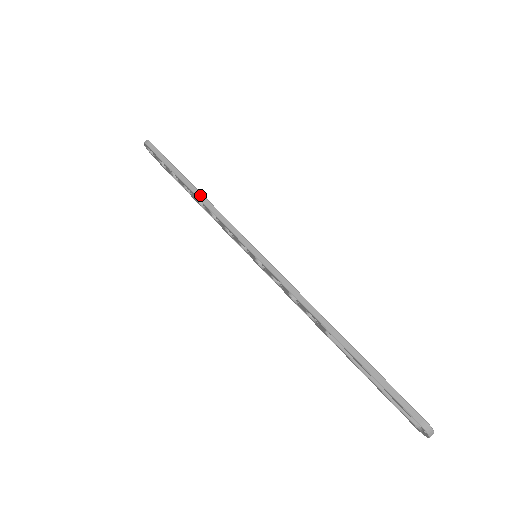
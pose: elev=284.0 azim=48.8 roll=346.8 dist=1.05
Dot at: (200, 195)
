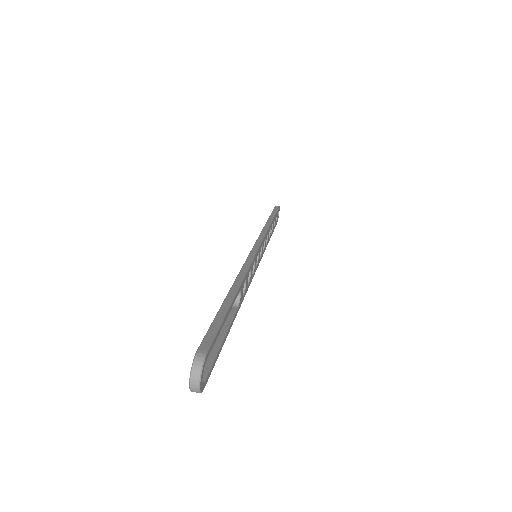
Dot at: (269, 223)
